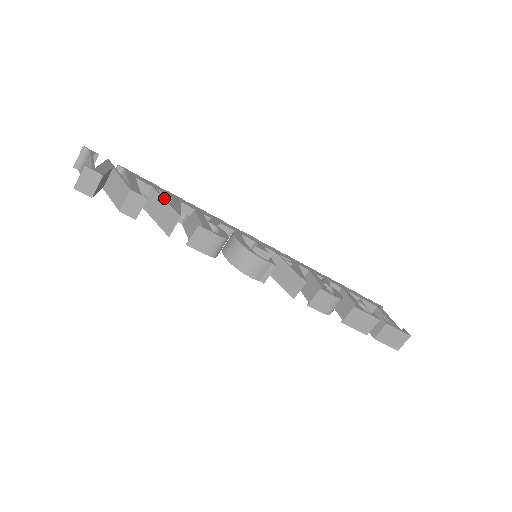
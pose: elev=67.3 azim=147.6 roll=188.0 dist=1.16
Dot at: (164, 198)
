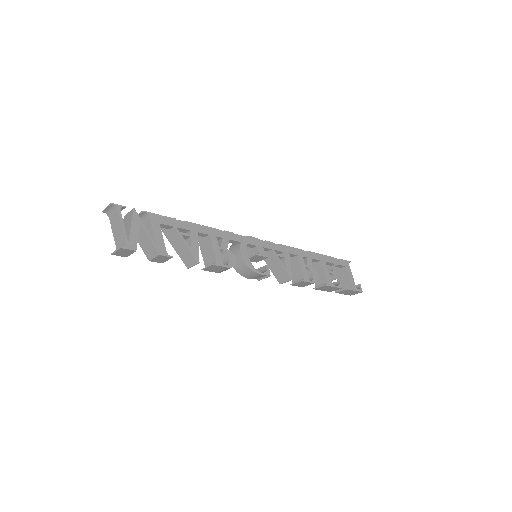
Dot at: (185, 241)
